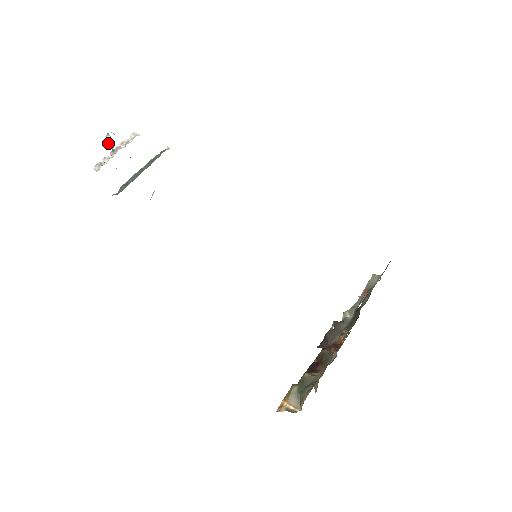
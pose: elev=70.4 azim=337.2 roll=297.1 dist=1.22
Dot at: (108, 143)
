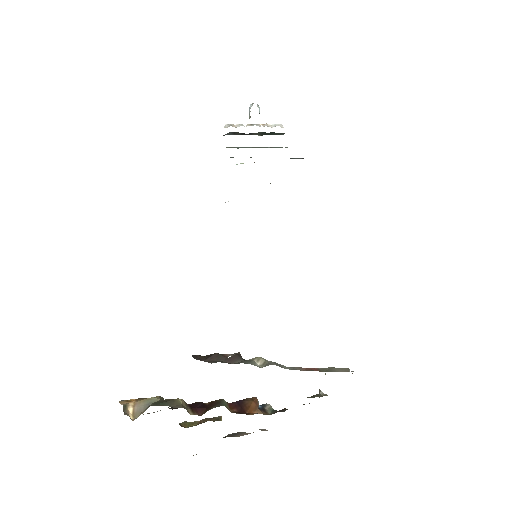
Dot at: occluded
